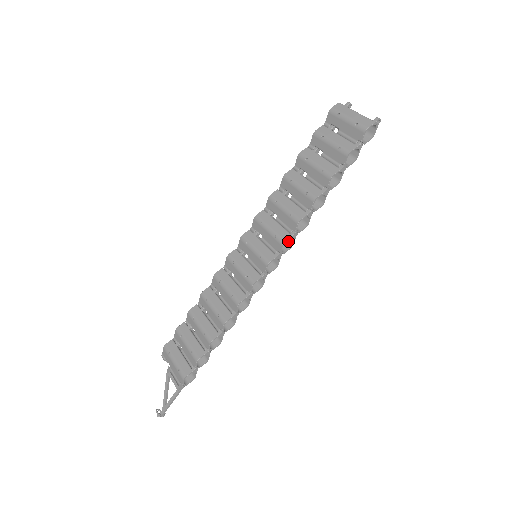
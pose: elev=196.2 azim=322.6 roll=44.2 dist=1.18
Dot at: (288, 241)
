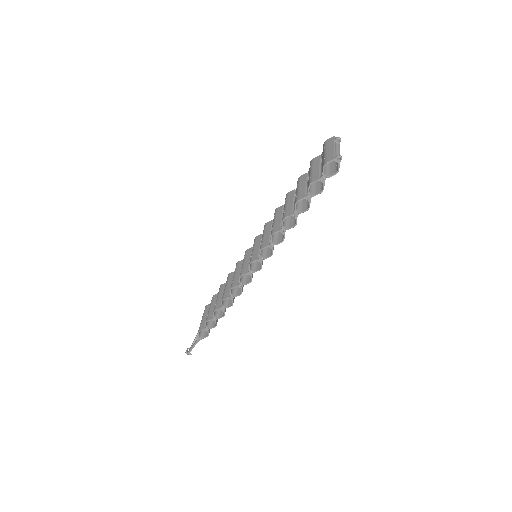
Dot at: occluded
